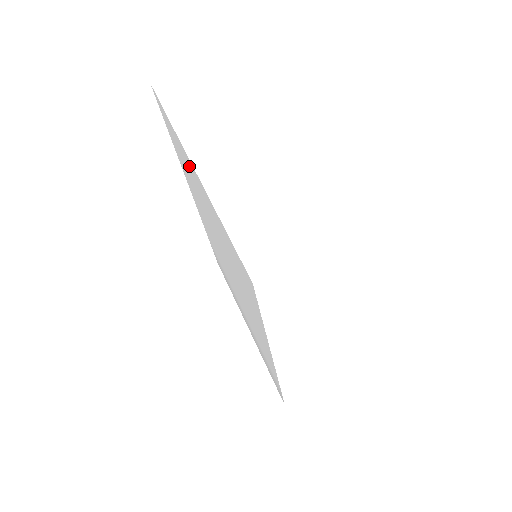
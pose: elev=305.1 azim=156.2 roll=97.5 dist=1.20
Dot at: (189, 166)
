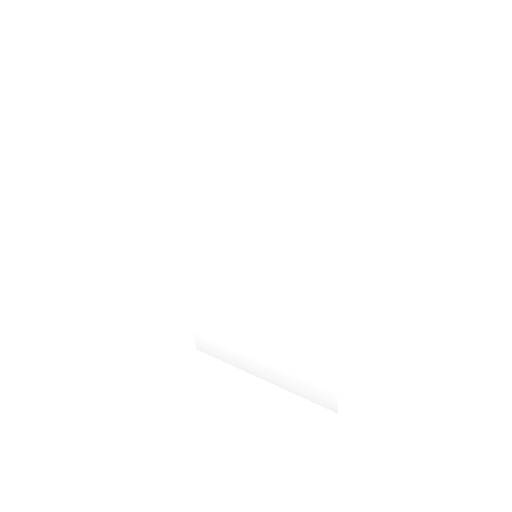
Dot at: (197, 149)
